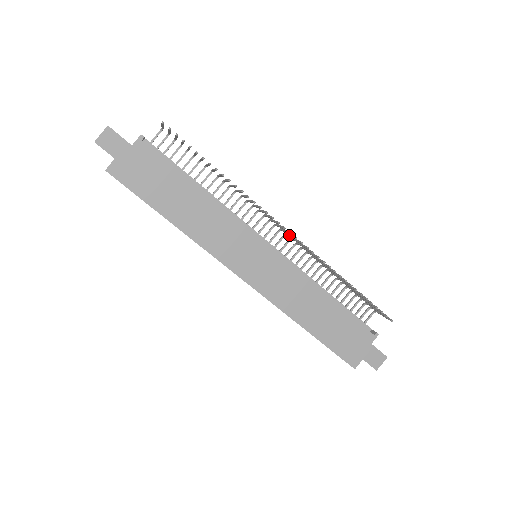
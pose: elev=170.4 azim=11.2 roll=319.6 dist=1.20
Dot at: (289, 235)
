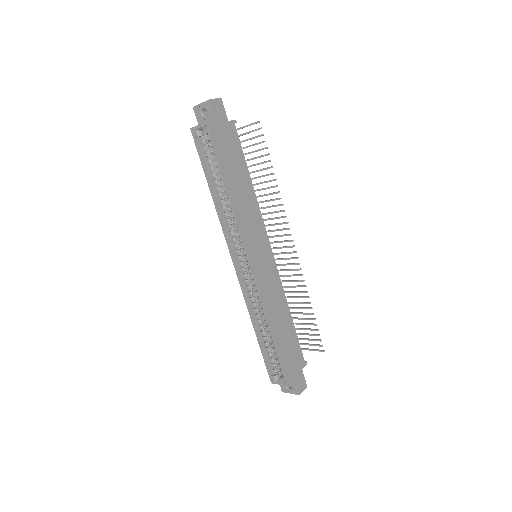
Dot at: (283, 252)
